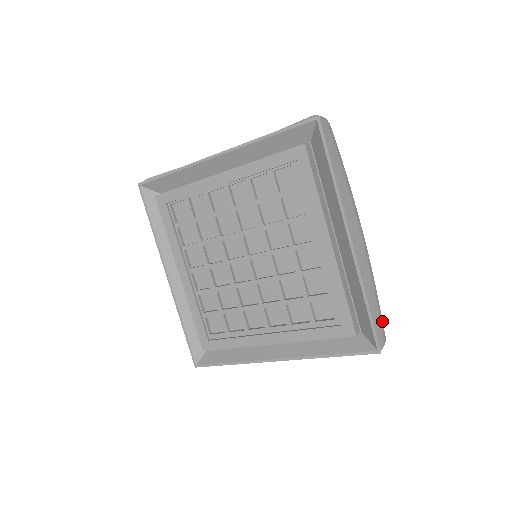
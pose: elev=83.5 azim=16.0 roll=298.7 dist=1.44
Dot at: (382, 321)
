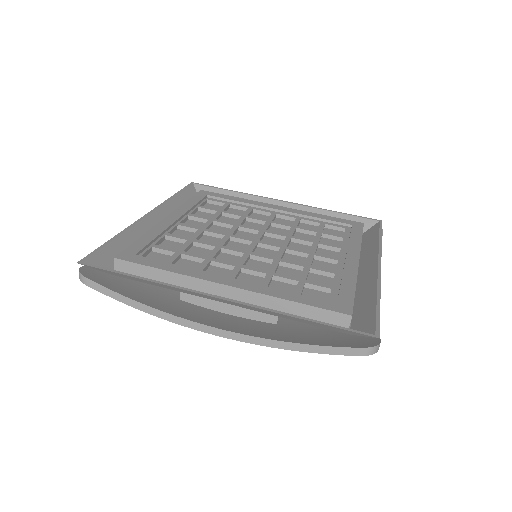
Dot at: occluded
